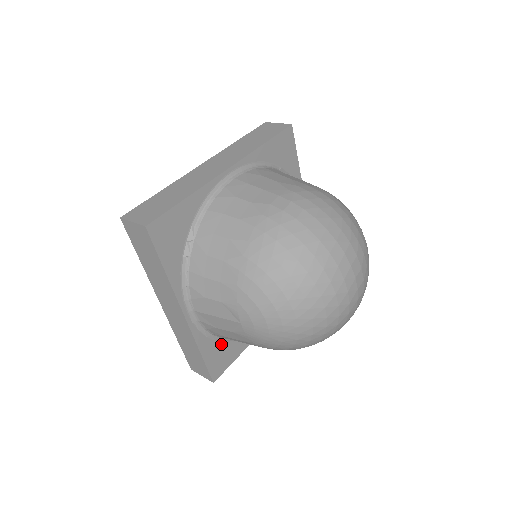
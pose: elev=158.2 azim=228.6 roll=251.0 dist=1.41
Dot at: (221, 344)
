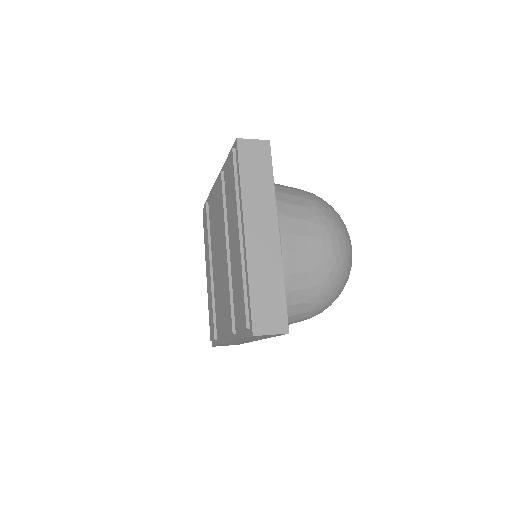
Dot at: occluded
